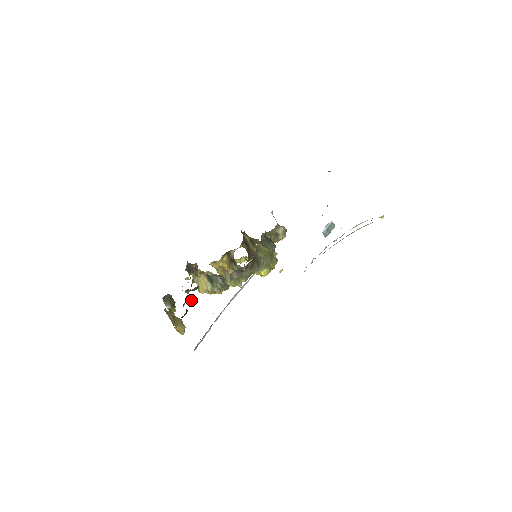
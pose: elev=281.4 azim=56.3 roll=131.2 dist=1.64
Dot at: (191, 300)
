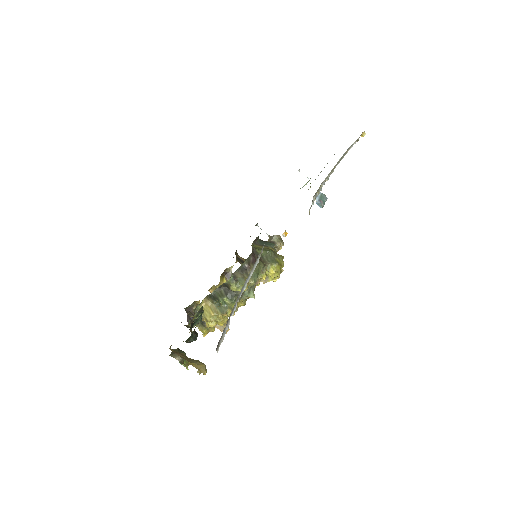
Dot at: (198, 321)
